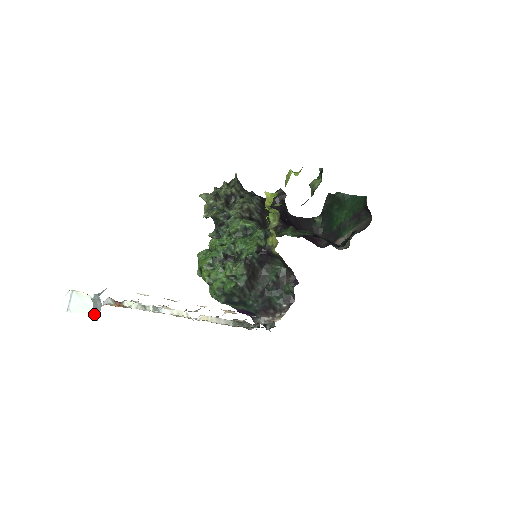
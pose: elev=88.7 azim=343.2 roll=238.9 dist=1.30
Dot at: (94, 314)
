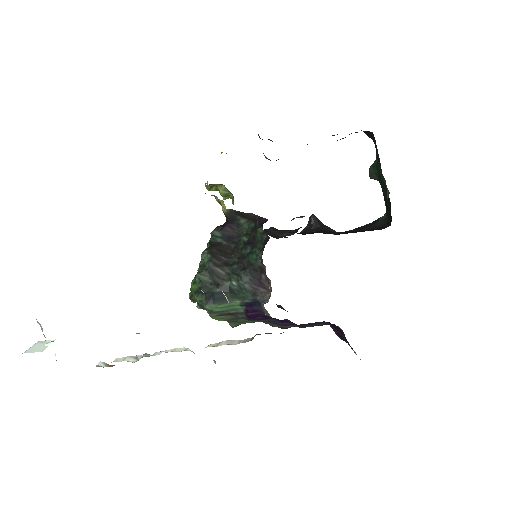
Dot at: occluded
